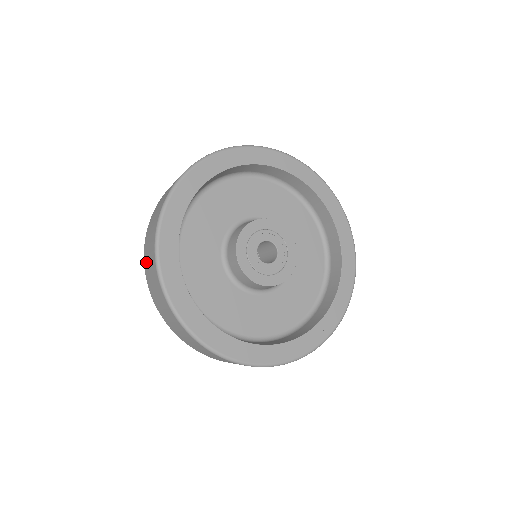
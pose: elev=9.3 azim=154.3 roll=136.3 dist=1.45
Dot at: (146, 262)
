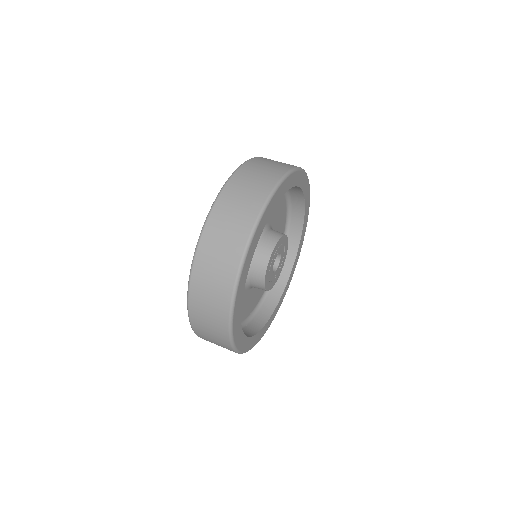
Dot at: occluded
